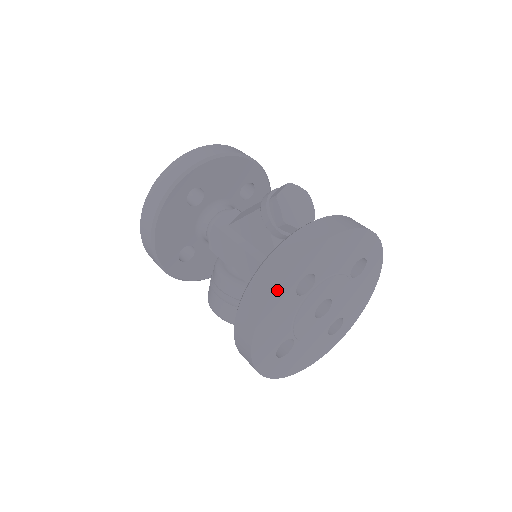
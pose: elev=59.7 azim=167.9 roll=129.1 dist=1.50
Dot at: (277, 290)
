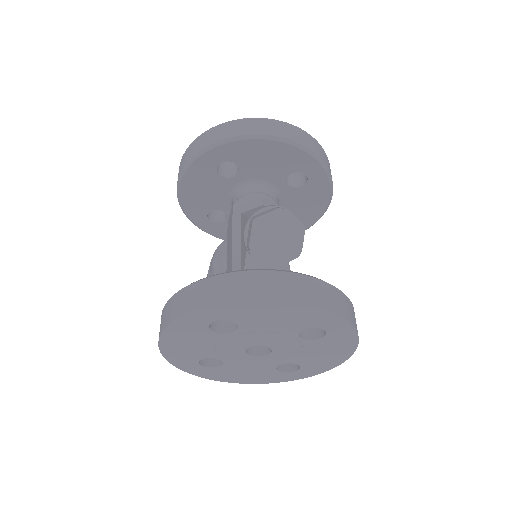
Dot at: (179, 320)
